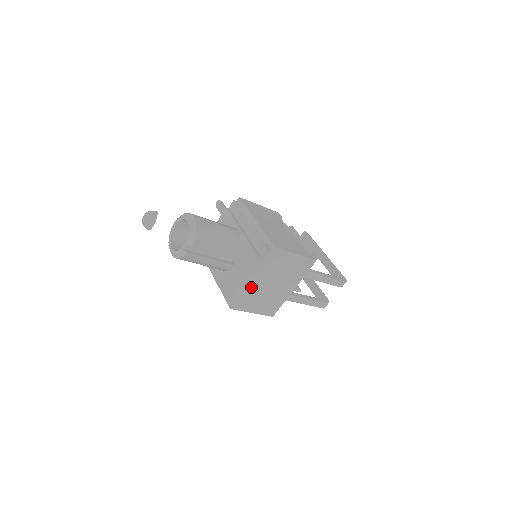
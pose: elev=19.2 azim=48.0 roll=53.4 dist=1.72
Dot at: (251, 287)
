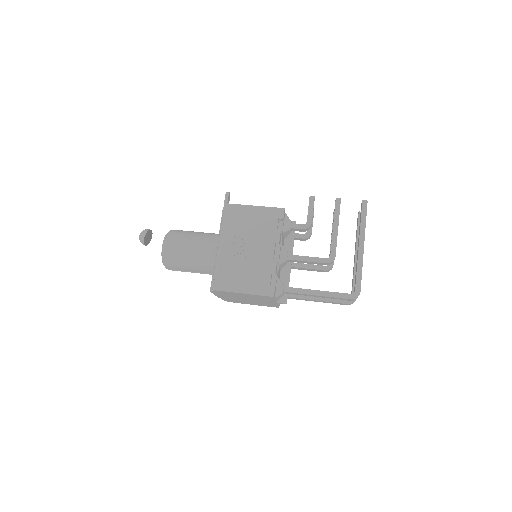
Dot at: (228, 298)
